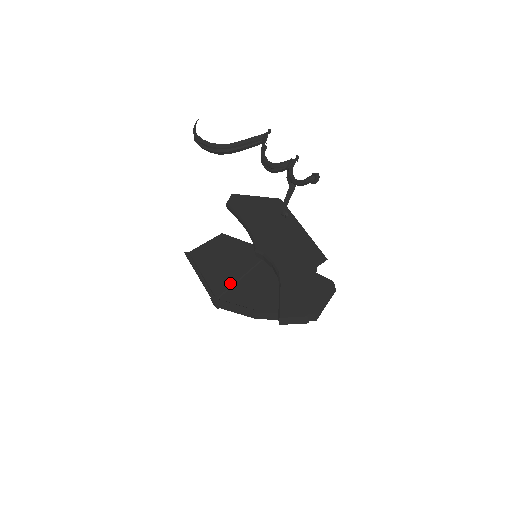
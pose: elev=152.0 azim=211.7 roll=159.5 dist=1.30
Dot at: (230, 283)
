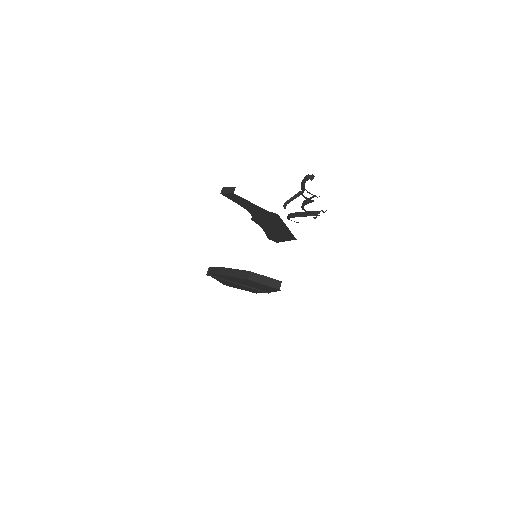
Dot at: occluded
